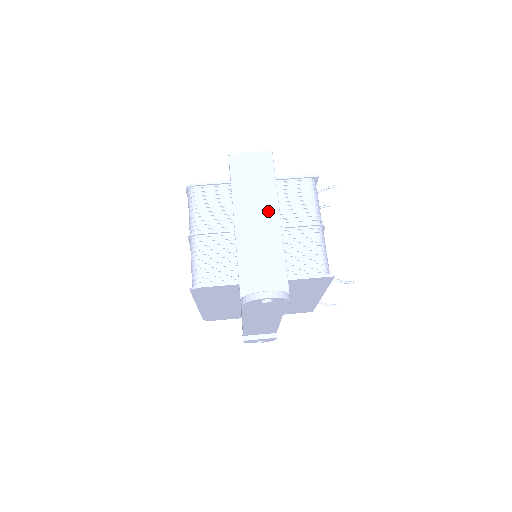
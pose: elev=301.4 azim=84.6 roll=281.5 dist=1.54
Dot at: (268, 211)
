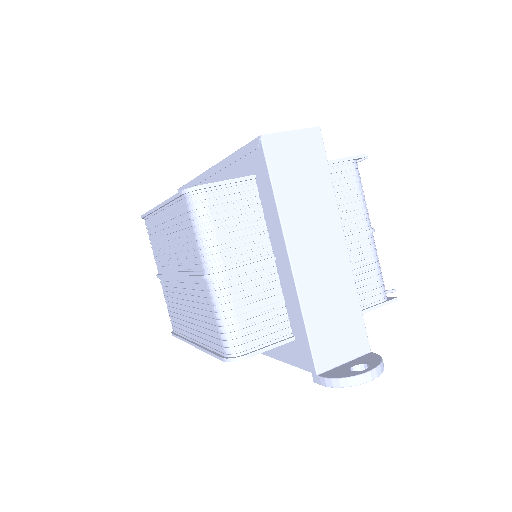
Dot at: (329, 231)
